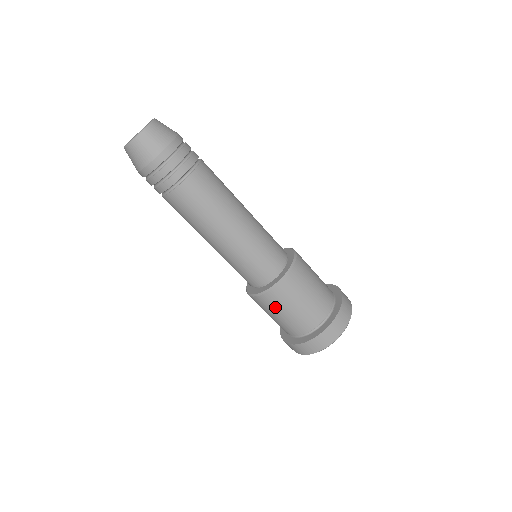
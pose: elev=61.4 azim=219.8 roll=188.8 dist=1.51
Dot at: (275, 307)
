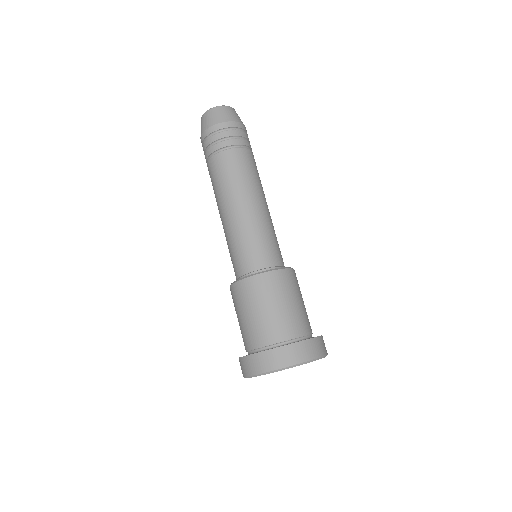
Dot at: (282, 290)
